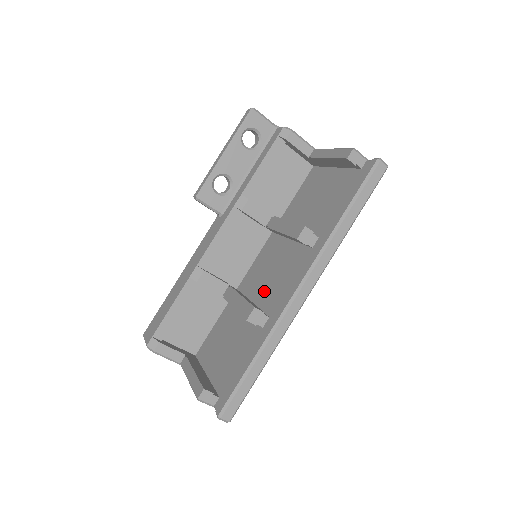
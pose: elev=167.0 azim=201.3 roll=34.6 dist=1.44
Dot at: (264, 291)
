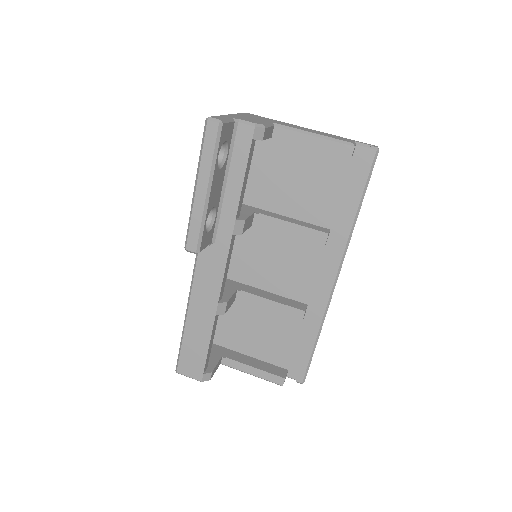
Dot at: (280, 281)
